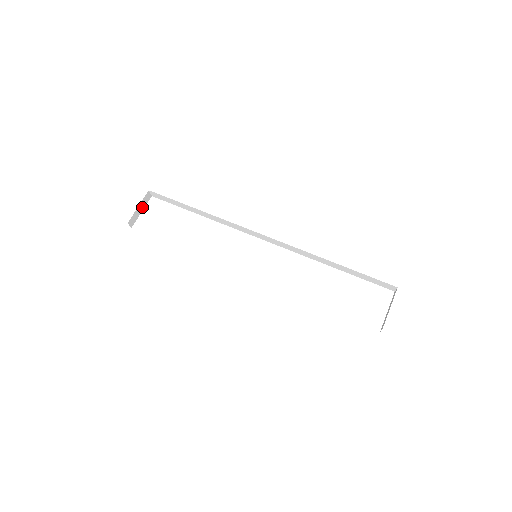
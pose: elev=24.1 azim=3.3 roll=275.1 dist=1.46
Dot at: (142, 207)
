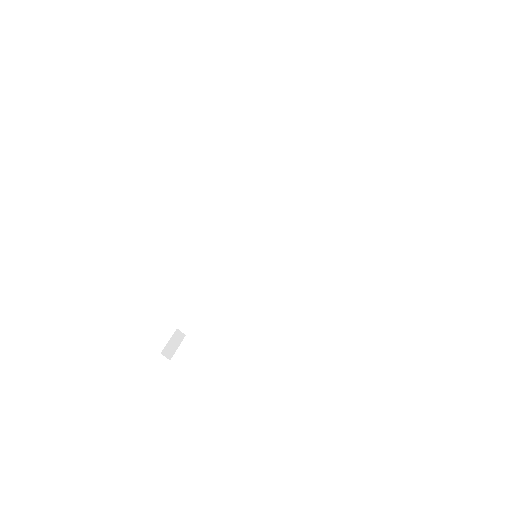
Dot at: (176, 343)
